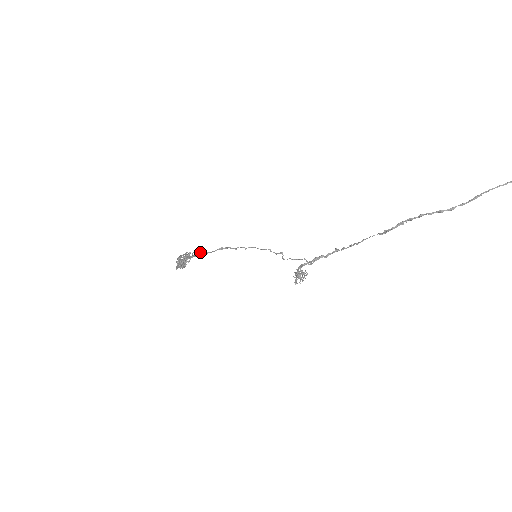
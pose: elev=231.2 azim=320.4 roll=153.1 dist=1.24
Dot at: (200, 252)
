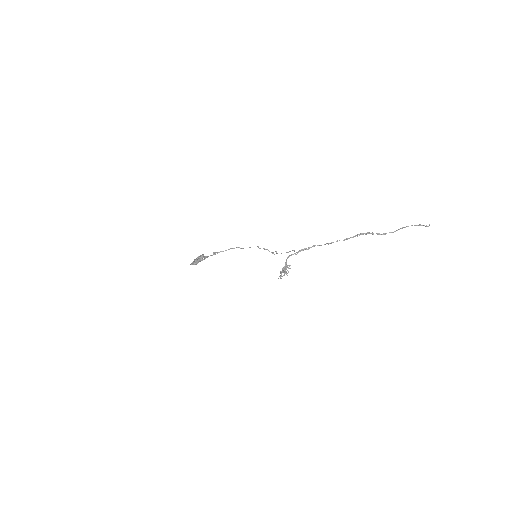
Dot at: (214, 252)
